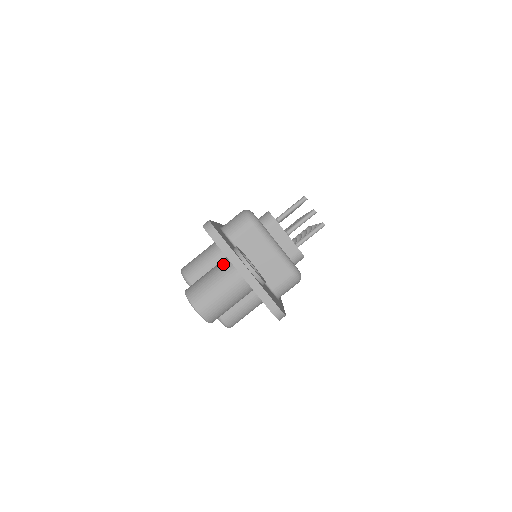
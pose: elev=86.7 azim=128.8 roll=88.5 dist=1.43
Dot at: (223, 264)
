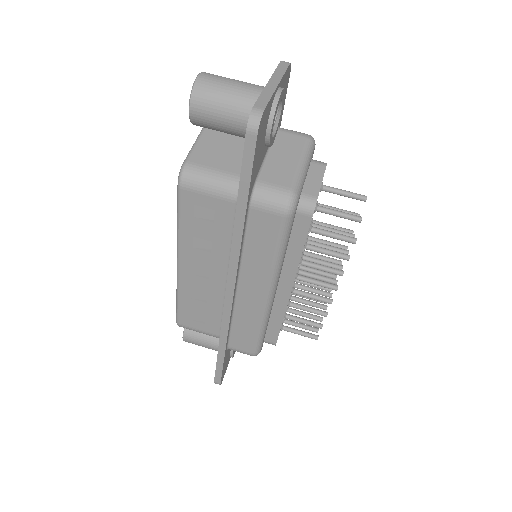
Dot at: occluded
